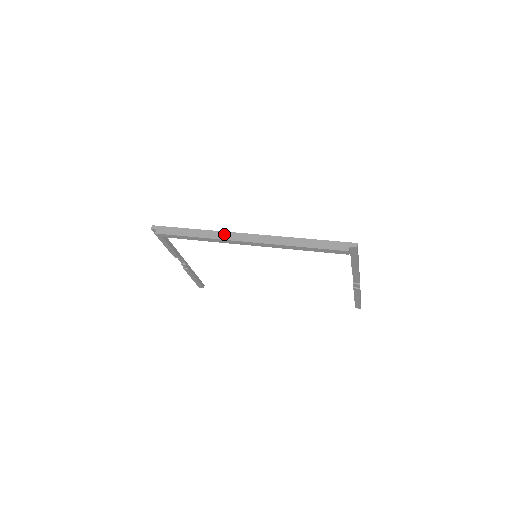
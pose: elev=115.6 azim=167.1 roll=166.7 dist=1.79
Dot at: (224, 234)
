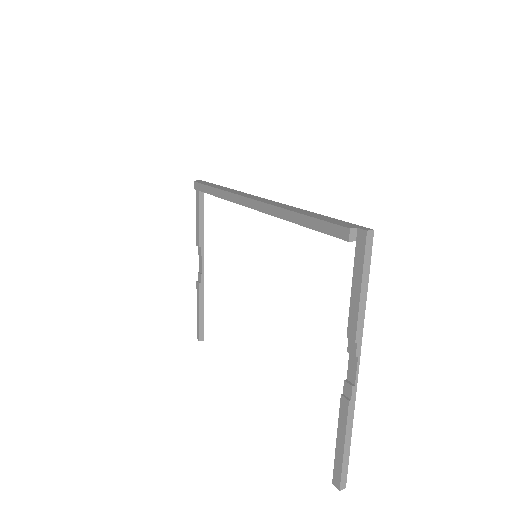
Dot at: (242, 193)
